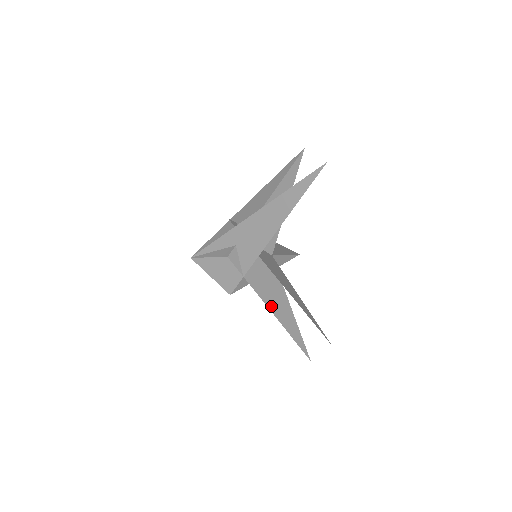
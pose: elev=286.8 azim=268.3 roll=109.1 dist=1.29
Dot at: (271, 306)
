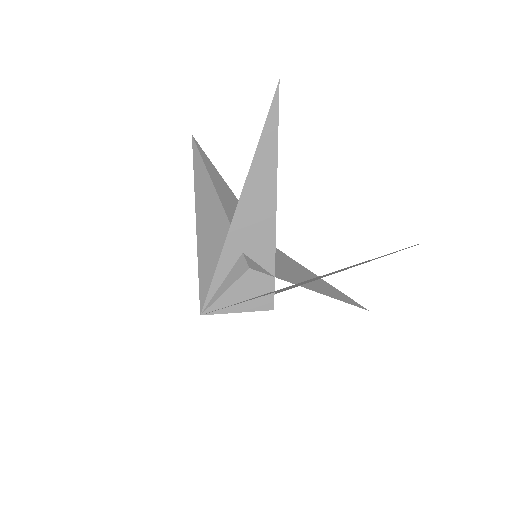
Dot at: (311, 287)
